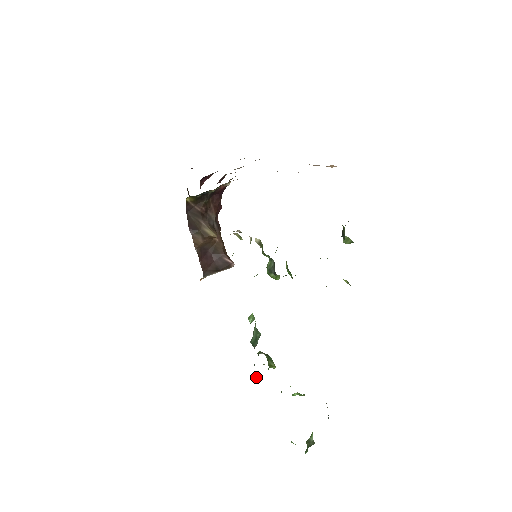
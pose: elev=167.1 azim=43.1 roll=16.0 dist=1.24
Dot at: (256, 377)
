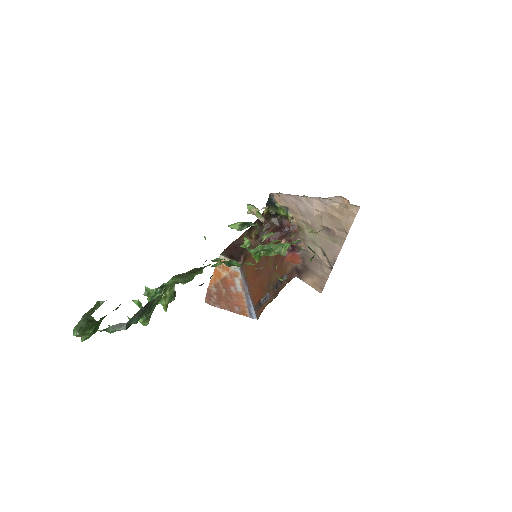
Dot at: occluded
